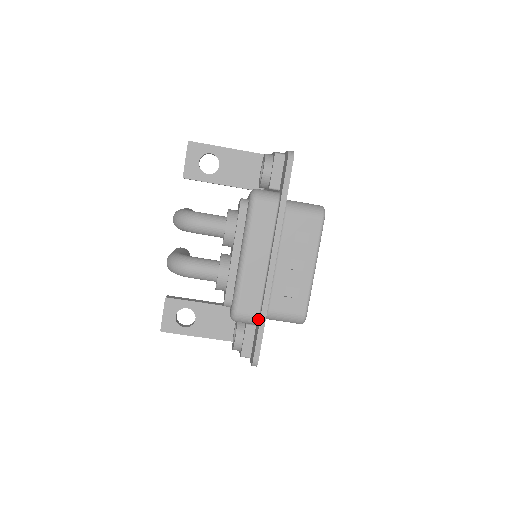
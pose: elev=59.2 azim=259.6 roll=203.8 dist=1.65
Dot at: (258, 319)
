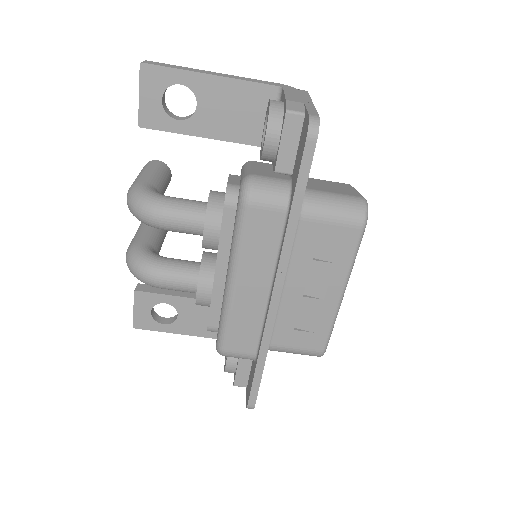
Dot at: (254, 358)
